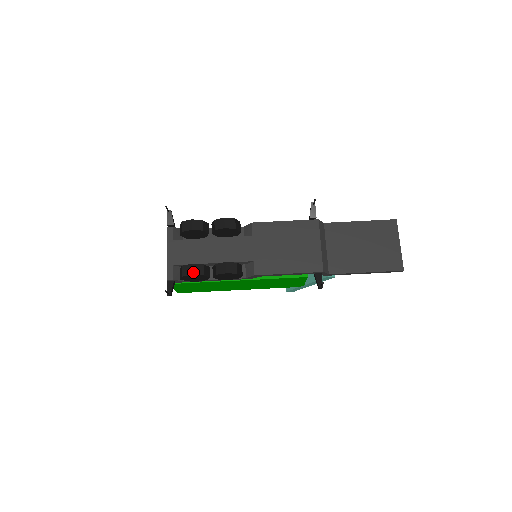
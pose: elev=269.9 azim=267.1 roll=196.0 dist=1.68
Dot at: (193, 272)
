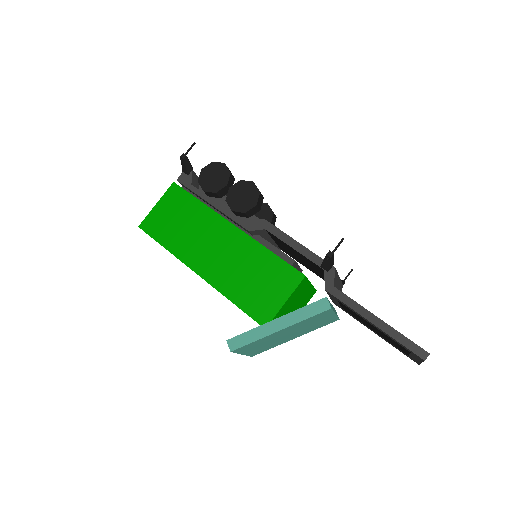
Dot at: occluded
